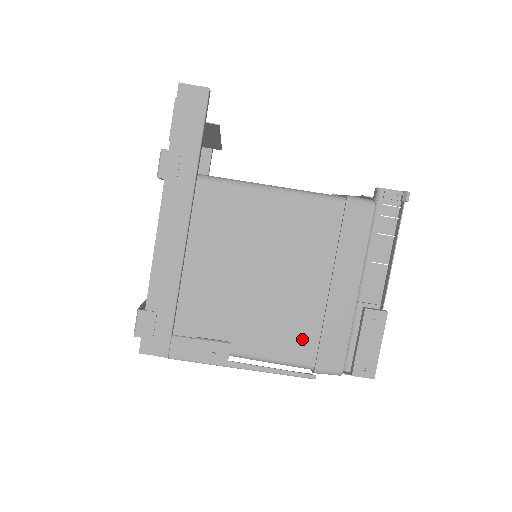
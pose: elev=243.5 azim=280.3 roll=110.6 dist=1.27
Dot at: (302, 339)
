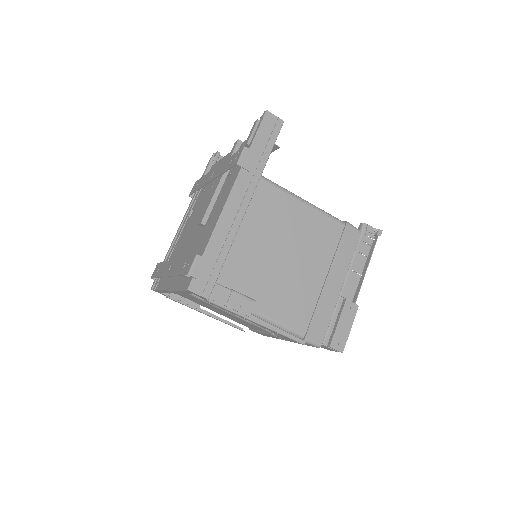
Dot at: (301, 312)
